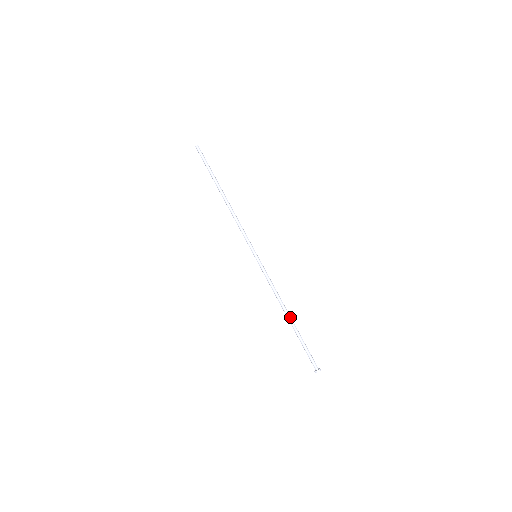
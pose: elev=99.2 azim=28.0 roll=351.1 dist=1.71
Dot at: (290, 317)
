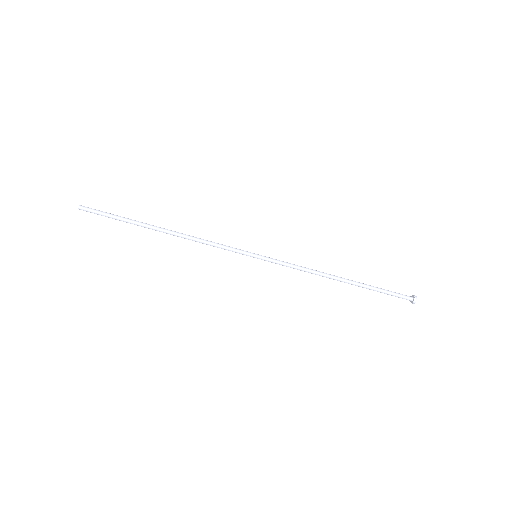
Dot at: (344, 279)
